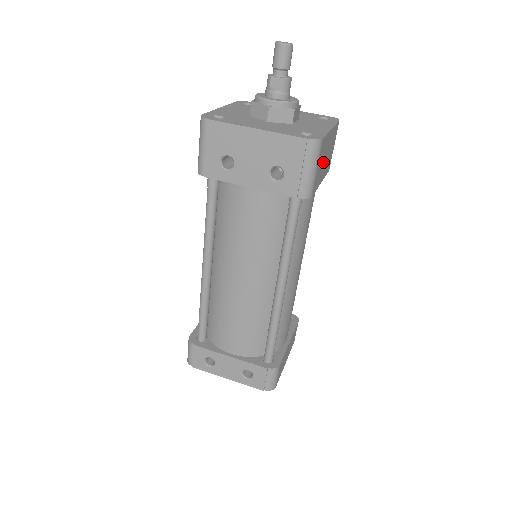
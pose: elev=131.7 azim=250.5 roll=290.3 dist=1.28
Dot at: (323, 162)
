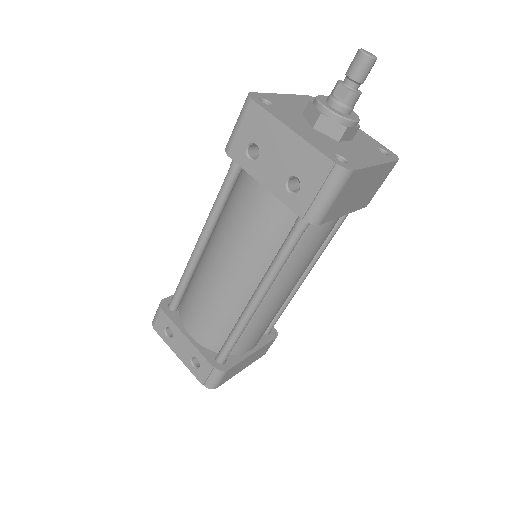
Dot at: (352, 195)
